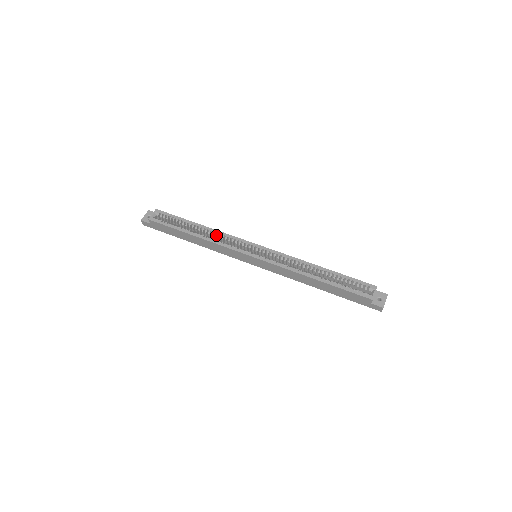
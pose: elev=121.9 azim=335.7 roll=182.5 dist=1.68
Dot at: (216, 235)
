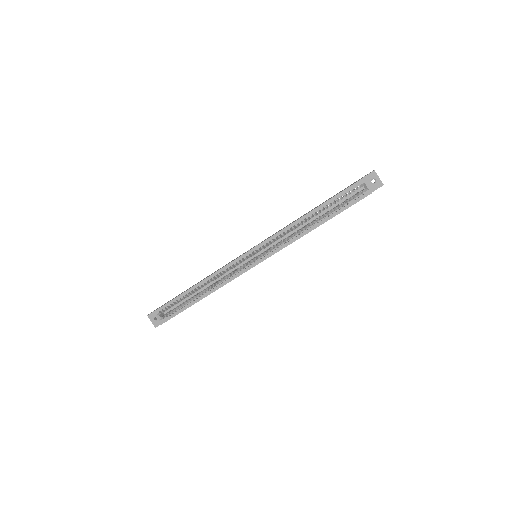
Dot at: (214, 279)
